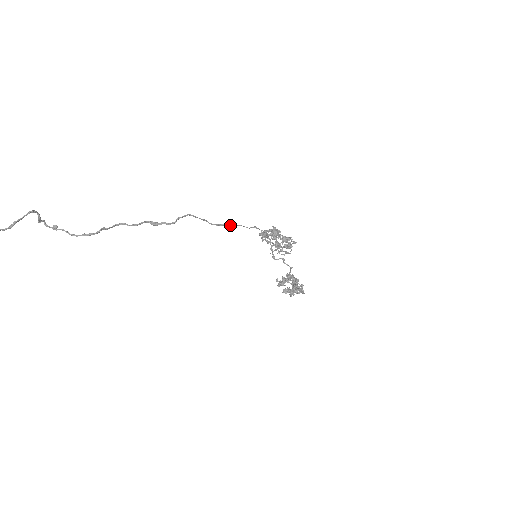
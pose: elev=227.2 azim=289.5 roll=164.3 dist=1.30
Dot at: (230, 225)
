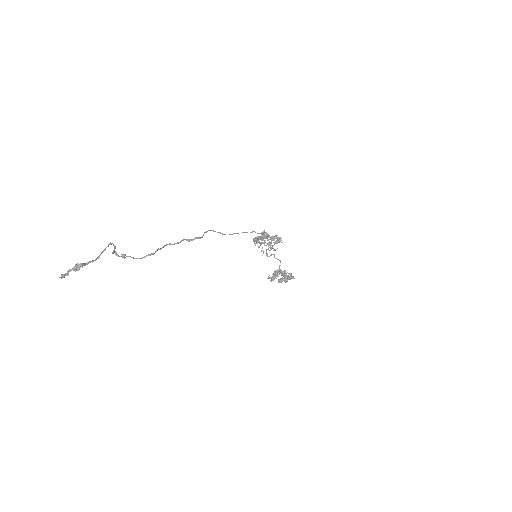
Dot at: (237, 233)
